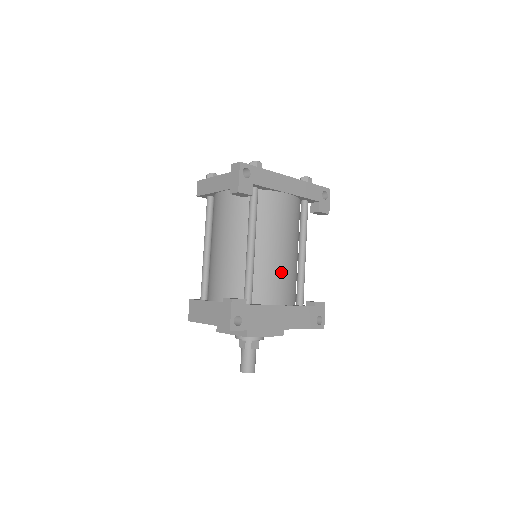
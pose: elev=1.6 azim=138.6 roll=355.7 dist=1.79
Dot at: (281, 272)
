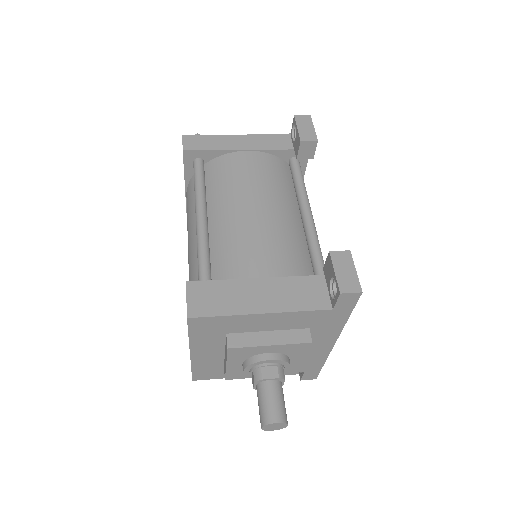
Dot at: occluded
